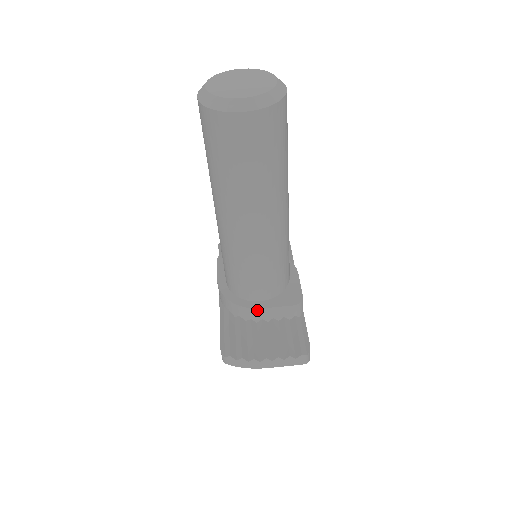
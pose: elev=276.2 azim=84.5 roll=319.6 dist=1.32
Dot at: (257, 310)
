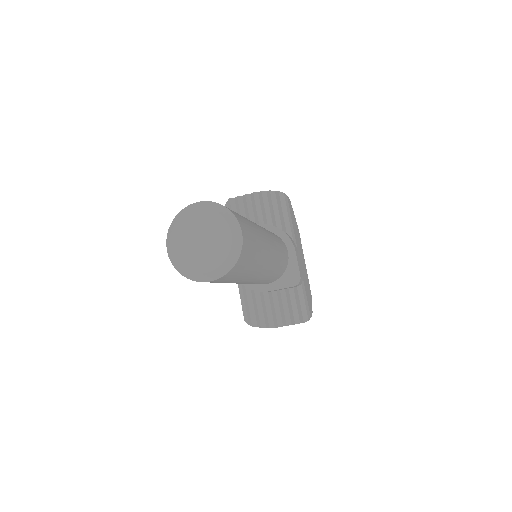
Dot at: occluded
